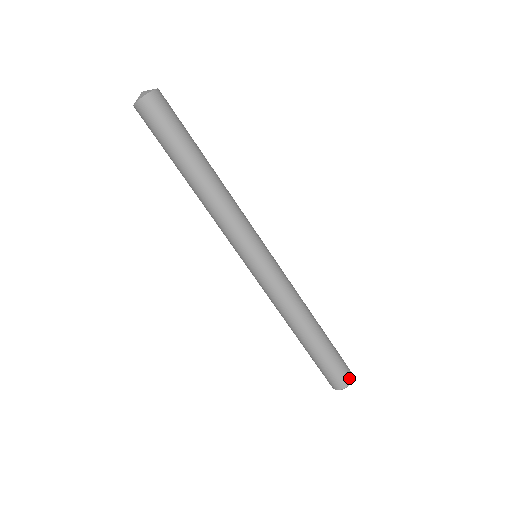
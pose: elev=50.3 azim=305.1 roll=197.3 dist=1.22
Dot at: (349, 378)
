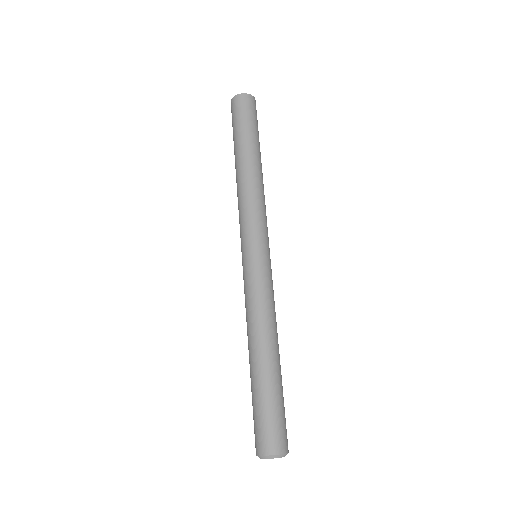
Dot at: (284, 446)
